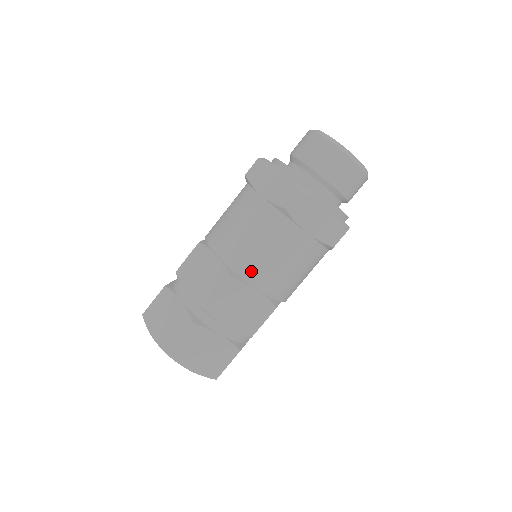
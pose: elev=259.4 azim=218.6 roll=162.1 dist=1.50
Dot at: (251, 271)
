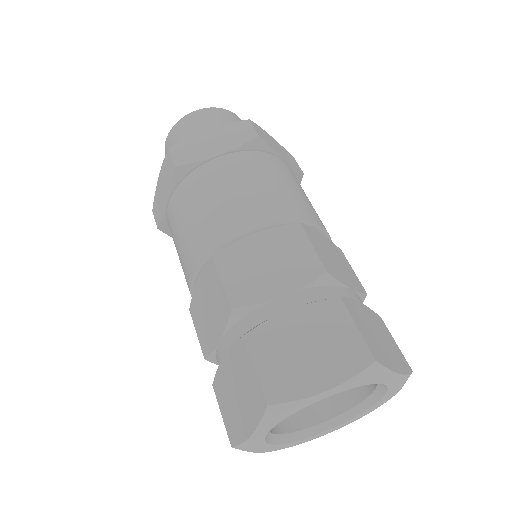
Dot at: (222, 230)
